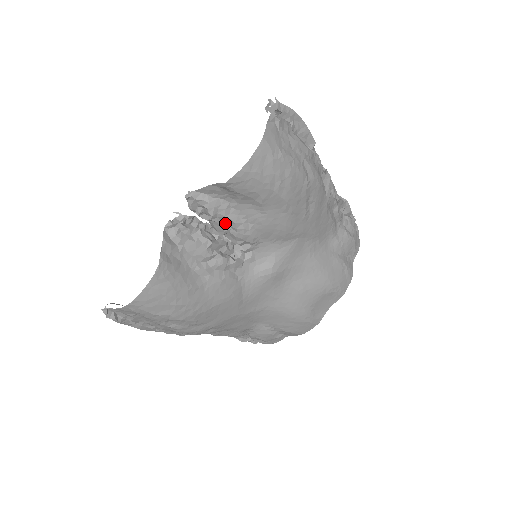
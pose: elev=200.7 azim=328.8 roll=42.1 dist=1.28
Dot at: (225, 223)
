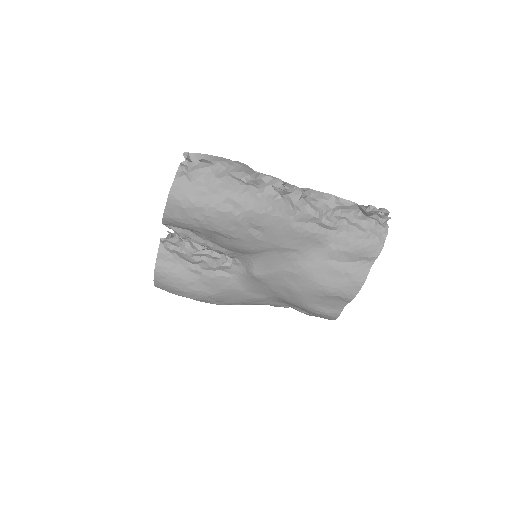
Dot at: occluded
